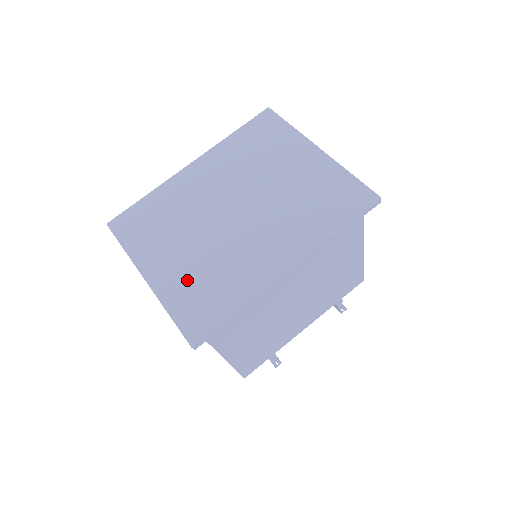
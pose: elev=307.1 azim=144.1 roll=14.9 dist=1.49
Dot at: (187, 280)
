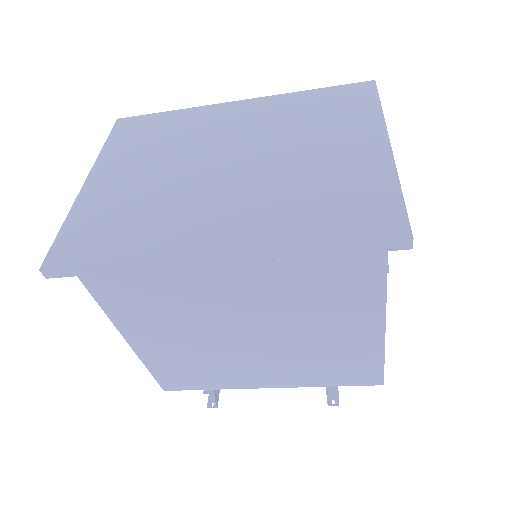
Dot at: (113, 203)
